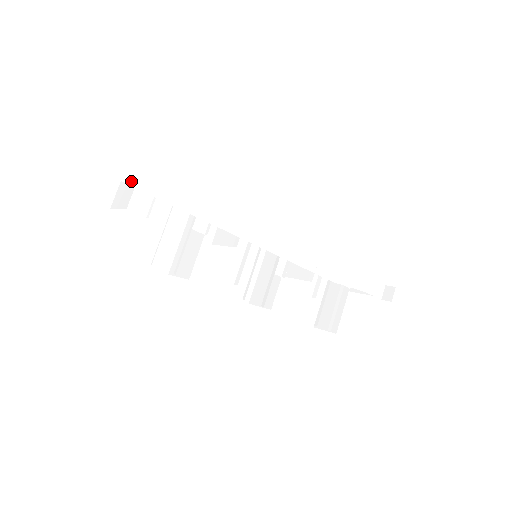
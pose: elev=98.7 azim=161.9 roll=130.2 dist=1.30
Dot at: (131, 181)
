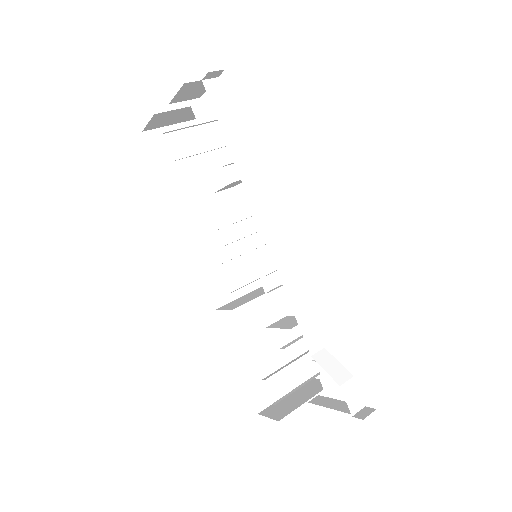
Dot at: (210, 93)
